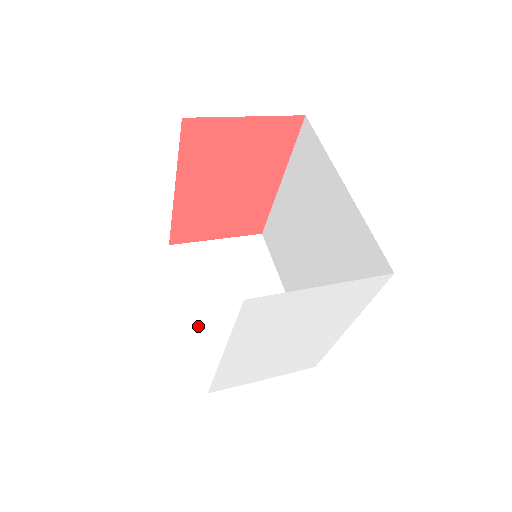
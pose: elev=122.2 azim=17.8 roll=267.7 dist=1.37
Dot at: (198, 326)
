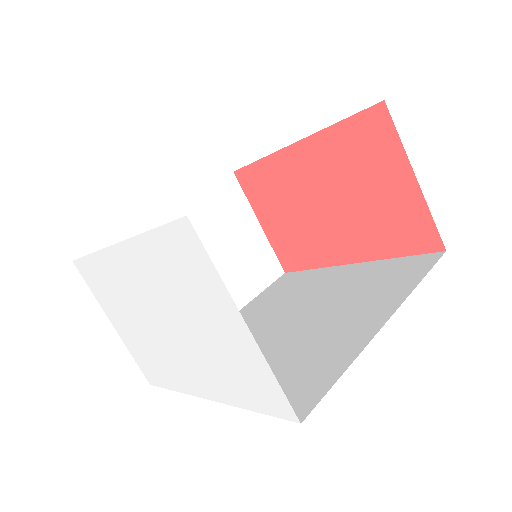
Dot at: (152, 228)
